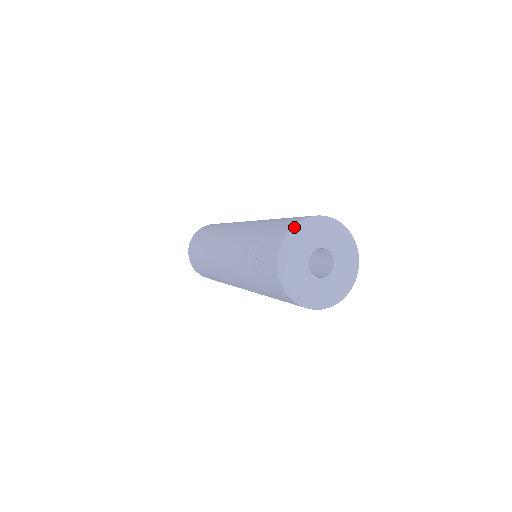
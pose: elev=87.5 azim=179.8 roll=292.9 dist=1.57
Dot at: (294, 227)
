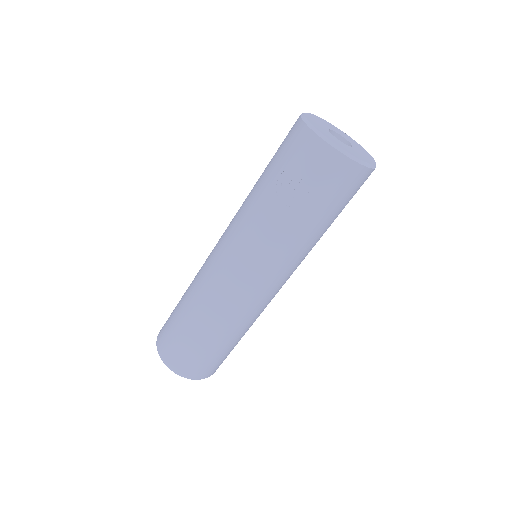
Dot at: (304, 119)
